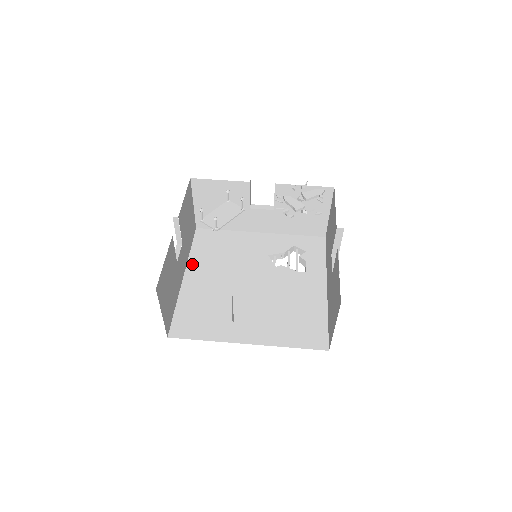
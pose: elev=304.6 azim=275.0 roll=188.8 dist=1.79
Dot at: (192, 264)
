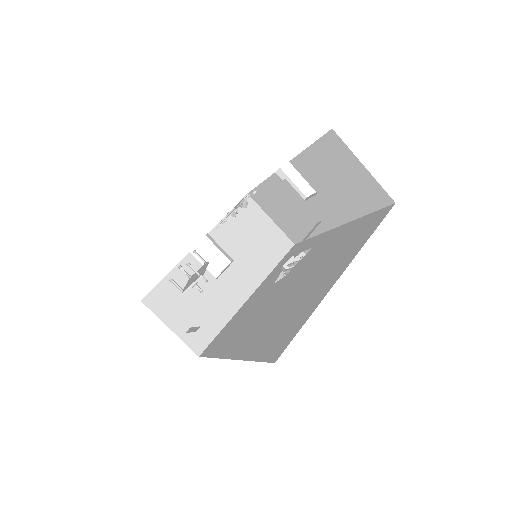
Dot at: (225, 353)
